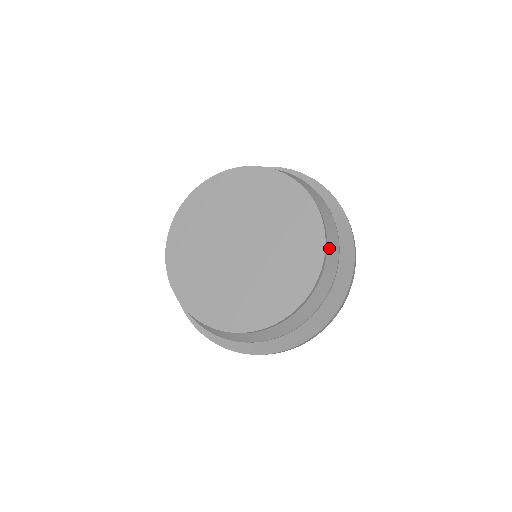
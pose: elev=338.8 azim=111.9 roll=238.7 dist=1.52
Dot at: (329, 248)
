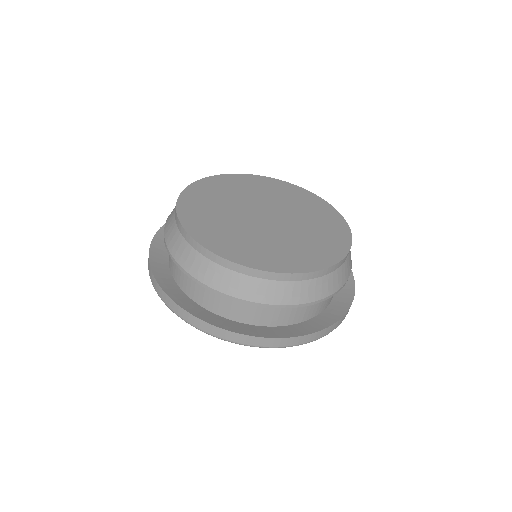
Dot at: occluded
